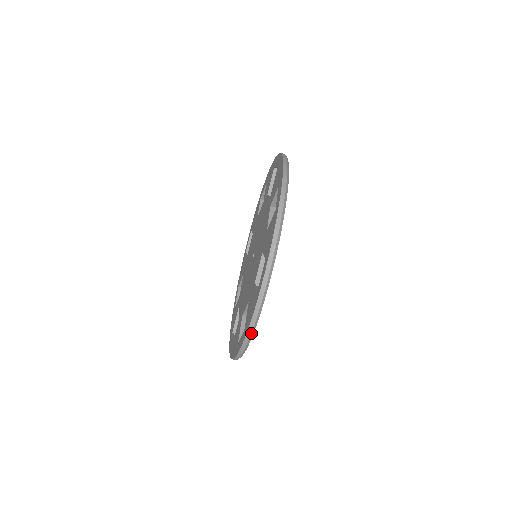
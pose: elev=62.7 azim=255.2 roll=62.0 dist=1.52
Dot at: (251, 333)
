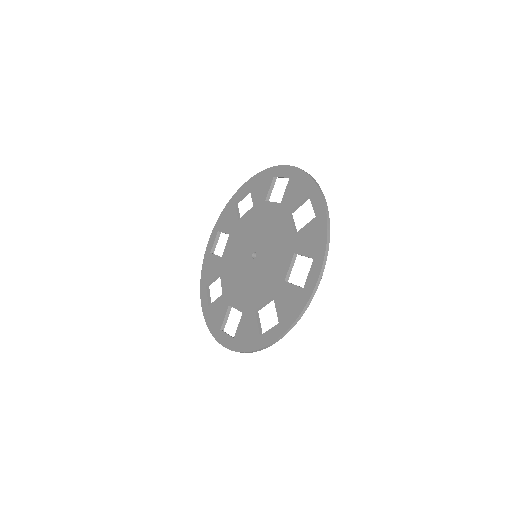
Dot at: occluded
